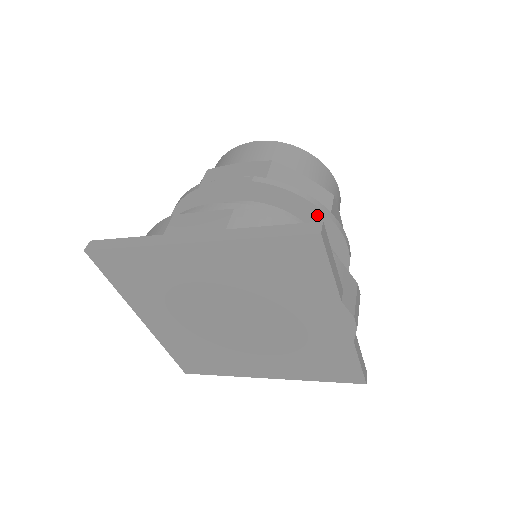
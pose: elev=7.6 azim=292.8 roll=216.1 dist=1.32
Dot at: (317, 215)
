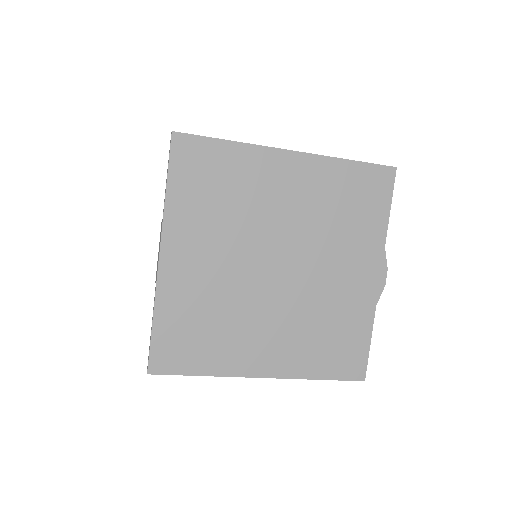
Dot at: occluded
